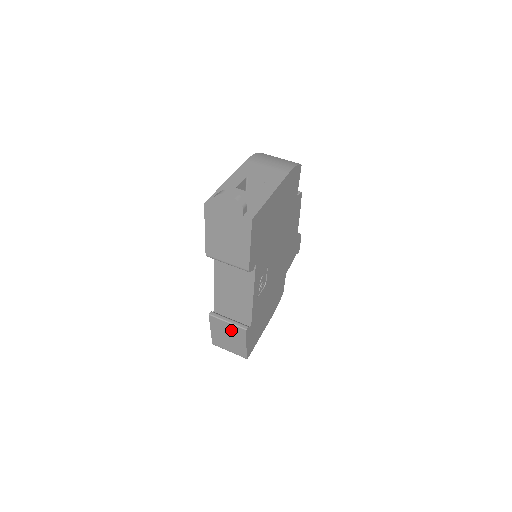
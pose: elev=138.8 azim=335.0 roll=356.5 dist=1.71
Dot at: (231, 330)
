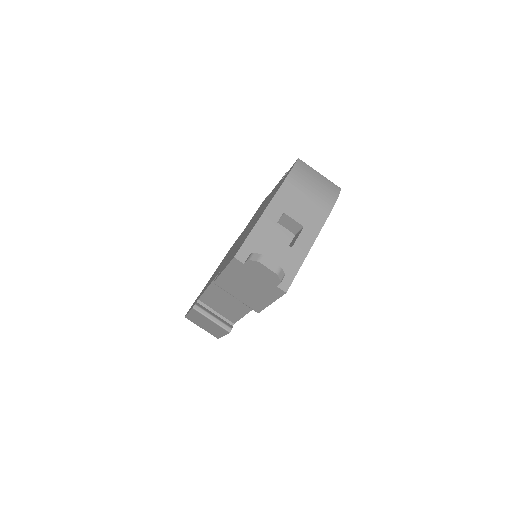
Dot at: (212, 324)
